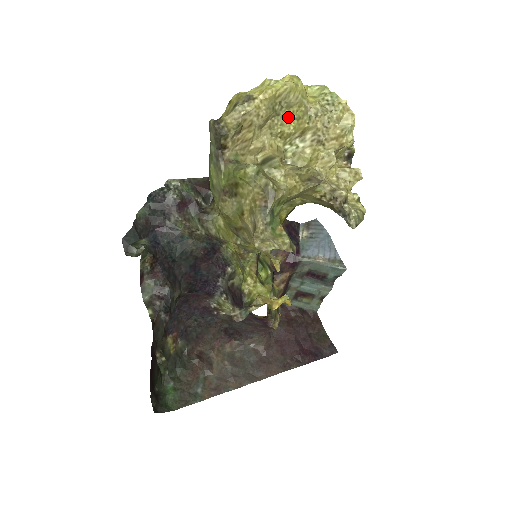
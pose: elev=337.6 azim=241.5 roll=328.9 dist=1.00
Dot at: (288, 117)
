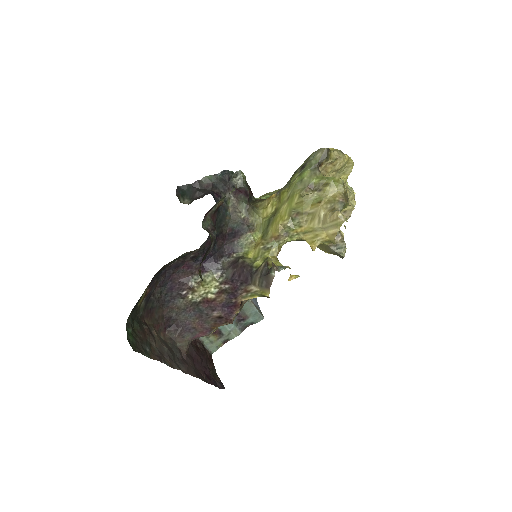
Dot at: occluded
